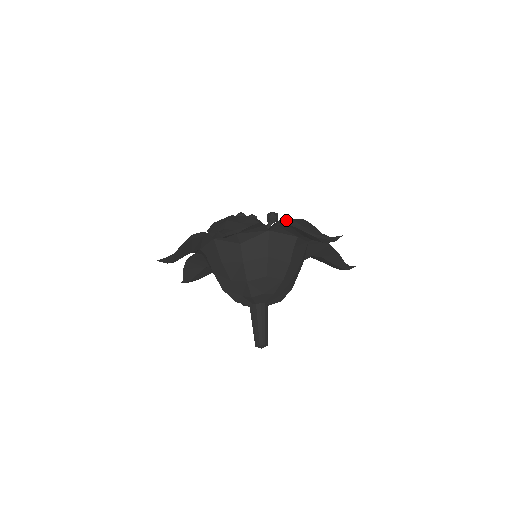
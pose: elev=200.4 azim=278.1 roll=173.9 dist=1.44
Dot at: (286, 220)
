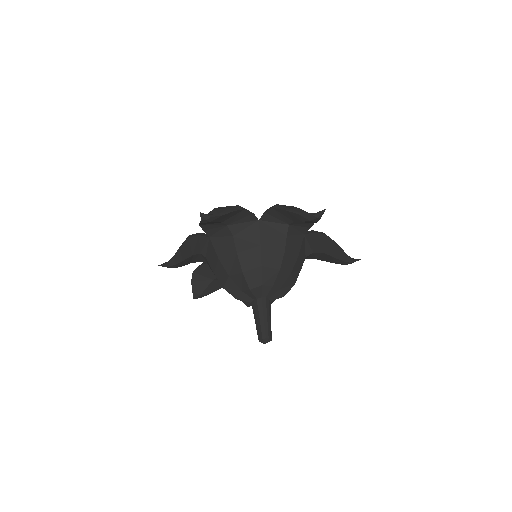
Dot at: (273, 206)
